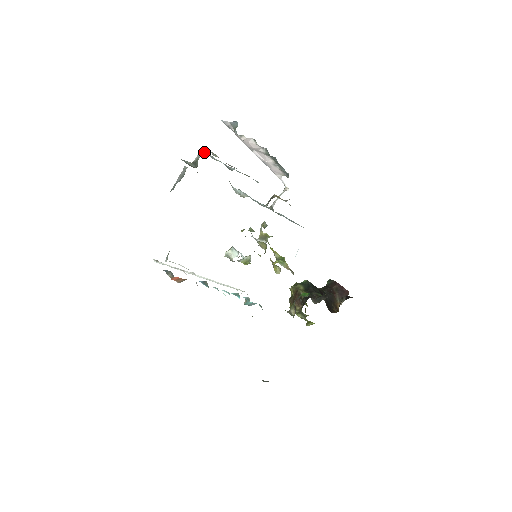
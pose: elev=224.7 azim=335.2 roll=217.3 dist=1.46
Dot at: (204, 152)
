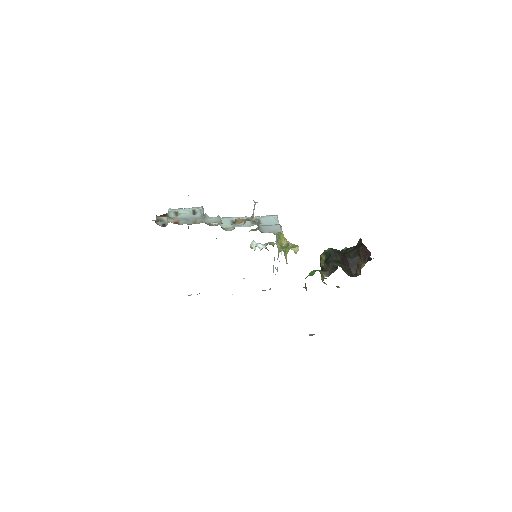
Dot at: (170, 210)
